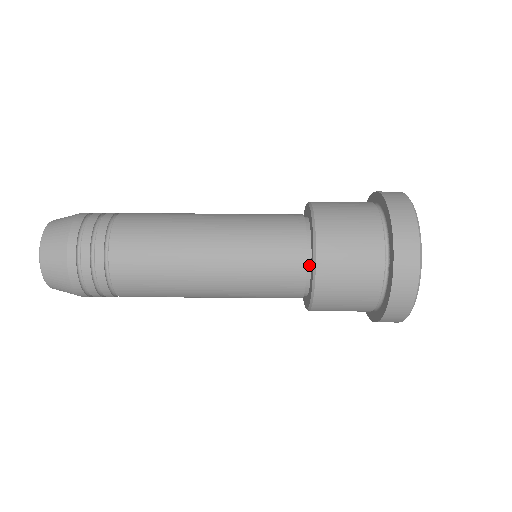
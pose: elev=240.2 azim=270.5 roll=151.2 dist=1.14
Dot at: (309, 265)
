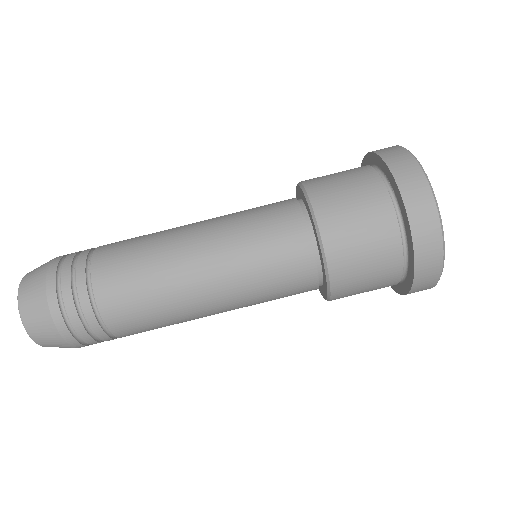
Dot at: (308, 220)
